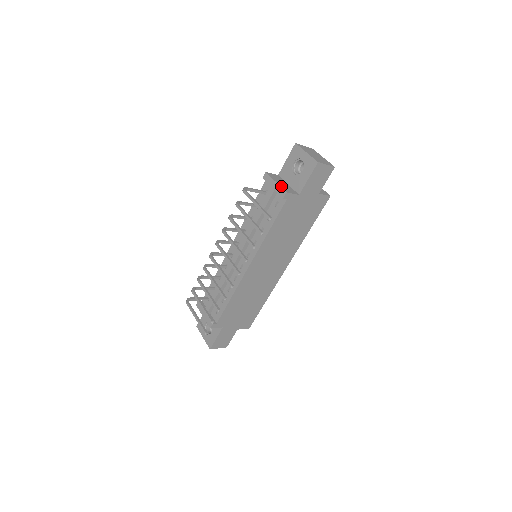
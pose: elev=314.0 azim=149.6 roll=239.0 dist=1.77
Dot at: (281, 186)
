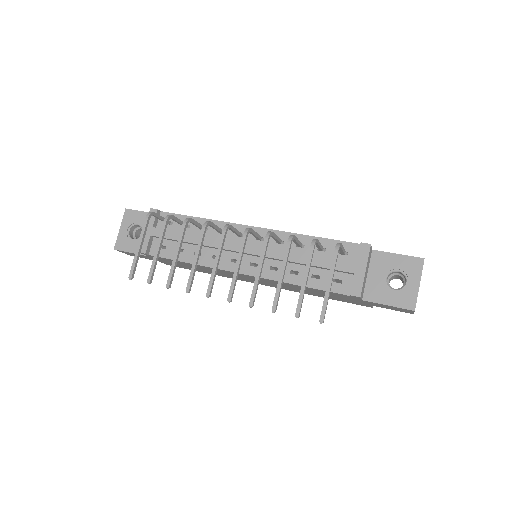
Dot at: occluded
